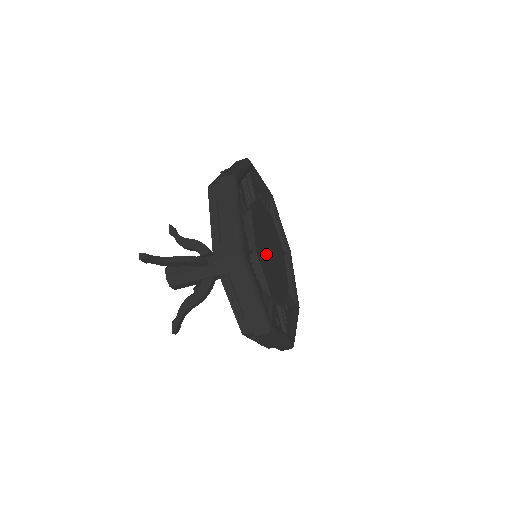
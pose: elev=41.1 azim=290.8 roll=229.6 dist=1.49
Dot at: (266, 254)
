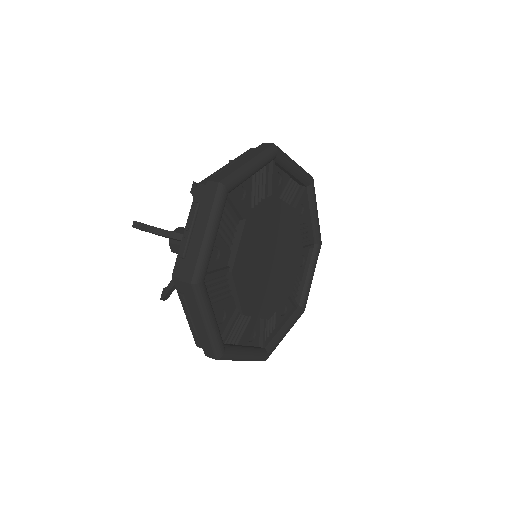
Dot at: (271, 284)
